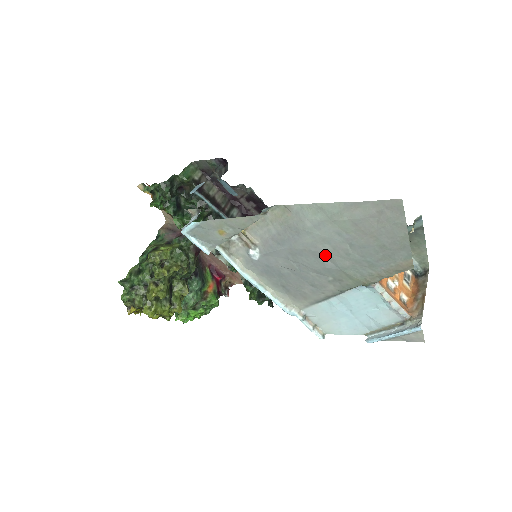
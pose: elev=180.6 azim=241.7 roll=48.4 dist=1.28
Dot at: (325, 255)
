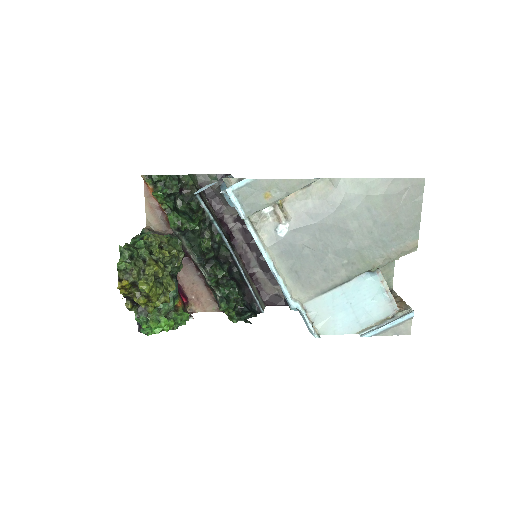
Dot at: (349, 233)
